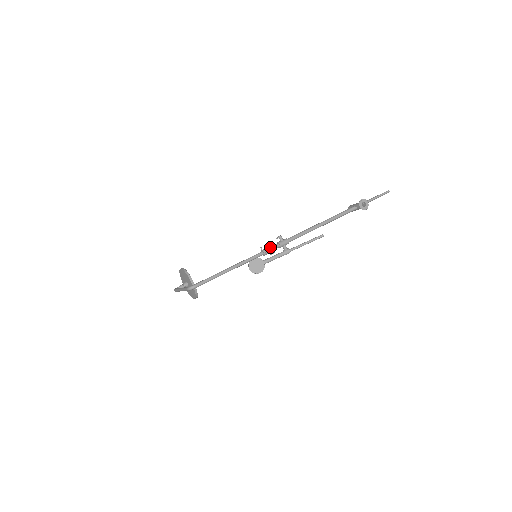
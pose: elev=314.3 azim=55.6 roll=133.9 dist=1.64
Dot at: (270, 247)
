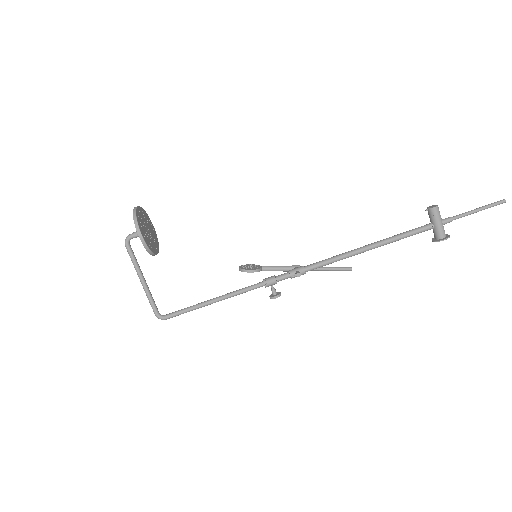
Dot at: (276, 296)
